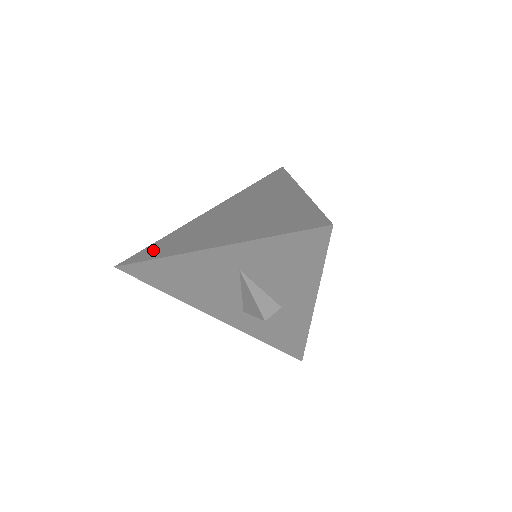
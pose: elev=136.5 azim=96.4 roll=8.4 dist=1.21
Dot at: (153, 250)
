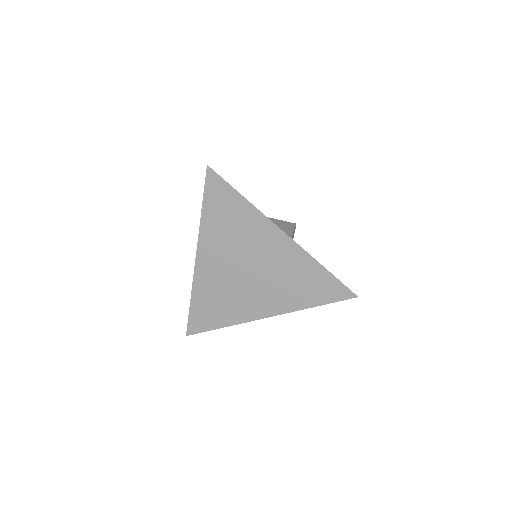
Dot at: (205, 317)
